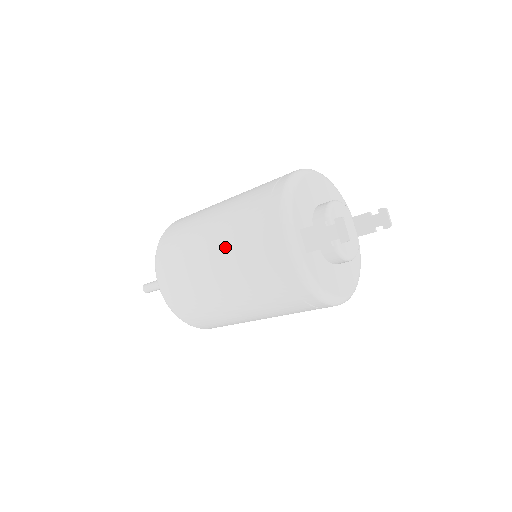
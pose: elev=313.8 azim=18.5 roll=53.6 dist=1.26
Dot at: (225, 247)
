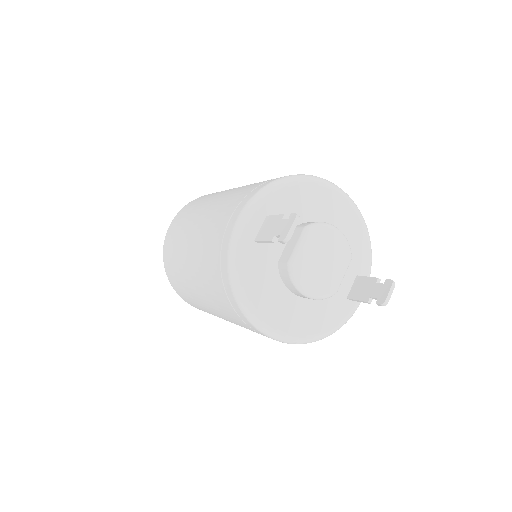
Dot at: (215, 205)
